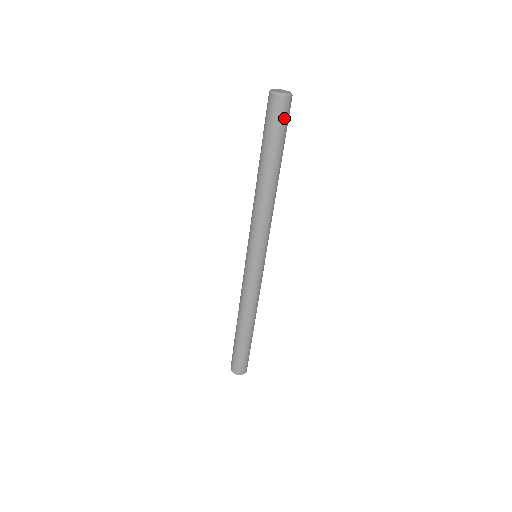
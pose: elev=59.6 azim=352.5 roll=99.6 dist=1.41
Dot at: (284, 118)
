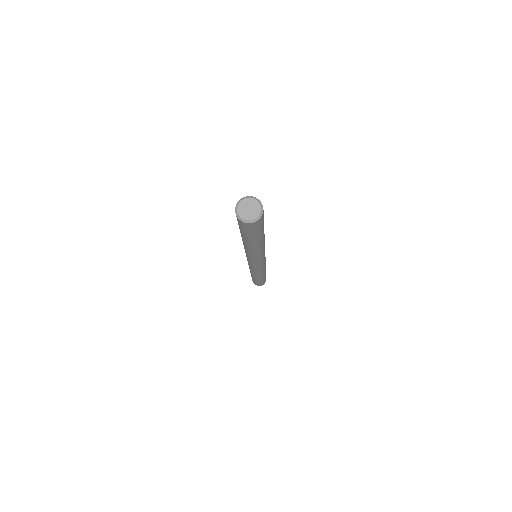
Dot at: (262, 221)
